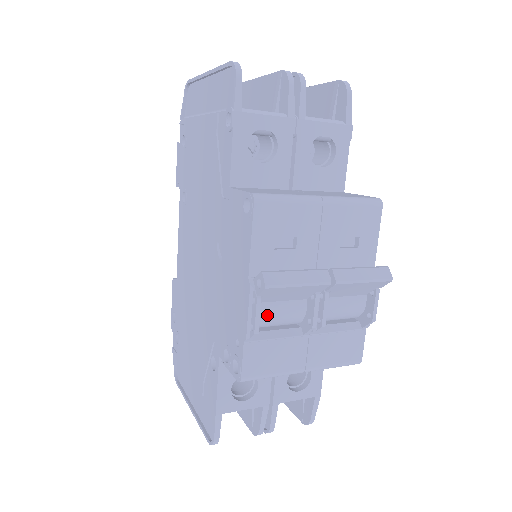
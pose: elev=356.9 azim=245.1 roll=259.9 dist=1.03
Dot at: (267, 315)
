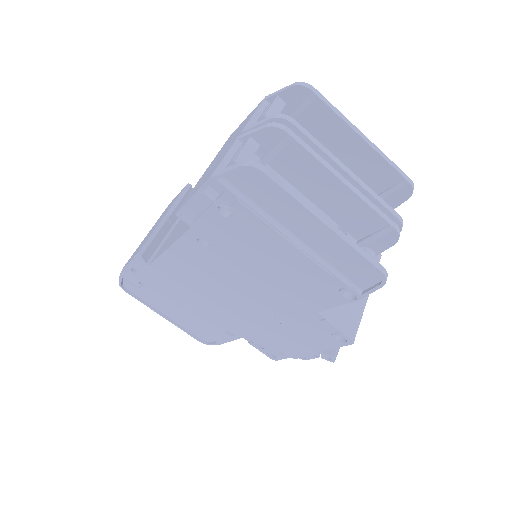
Dot at: occluded
